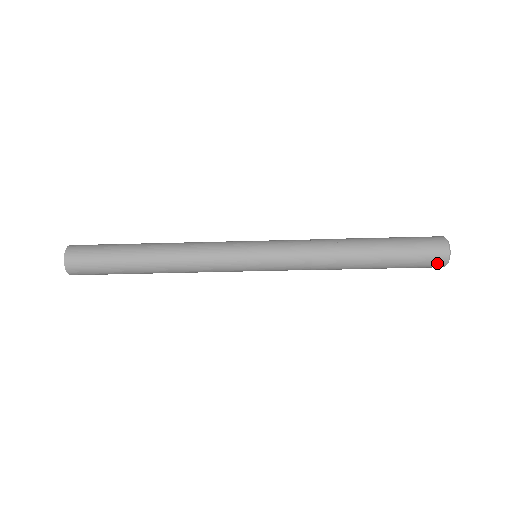
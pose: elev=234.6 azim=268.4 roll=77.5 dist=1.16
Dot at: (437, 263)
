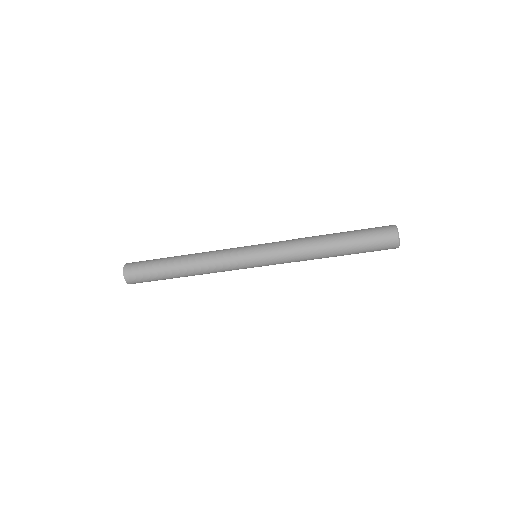
Dot at: (390, 237)
